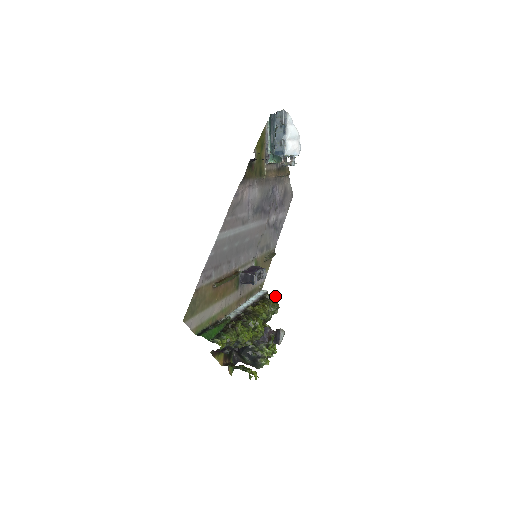
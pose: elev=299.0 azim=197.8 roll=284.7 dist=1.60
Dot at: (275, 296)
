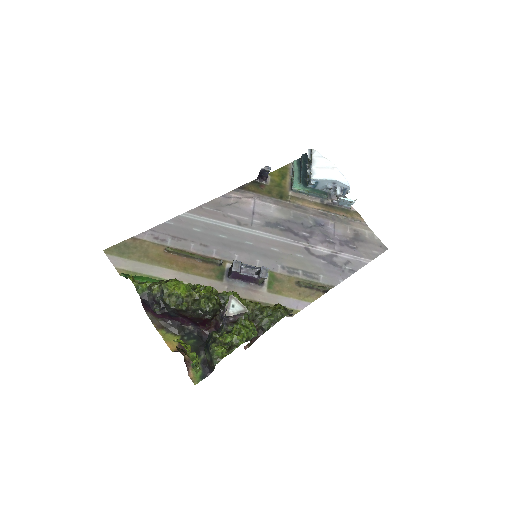
Dot at: occluded
